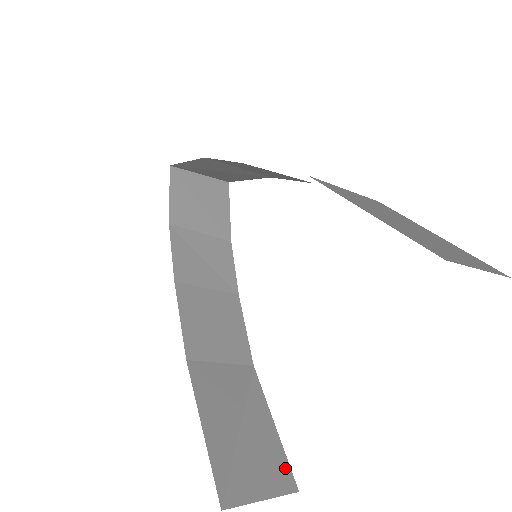
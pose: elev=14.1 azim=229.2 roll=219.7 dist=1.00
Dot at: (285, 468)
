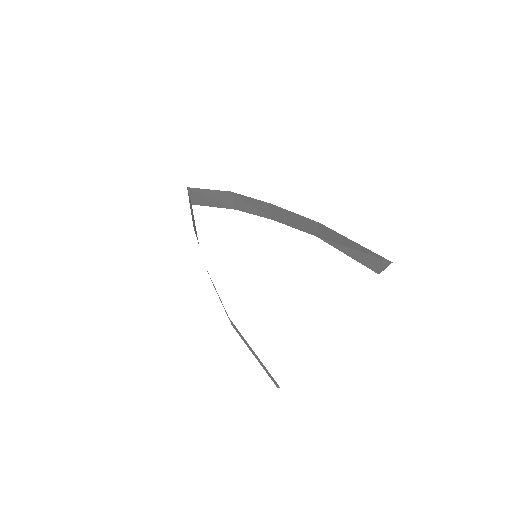
Dot at: occluded
